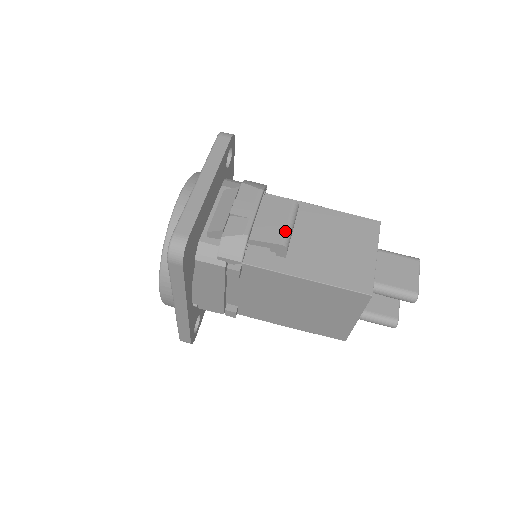
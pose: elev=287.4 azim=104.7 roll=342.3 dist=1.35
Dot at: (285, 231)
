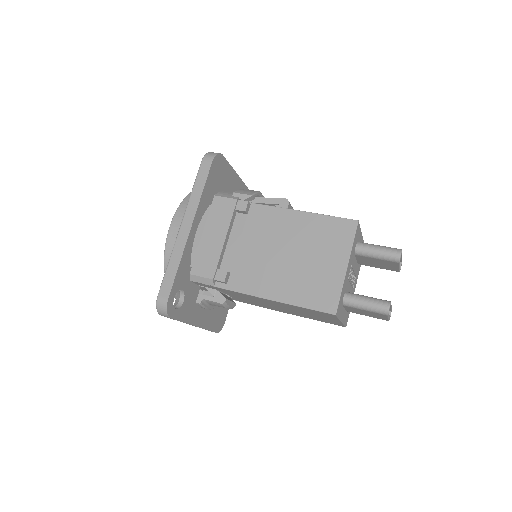
Dot at: occluded
